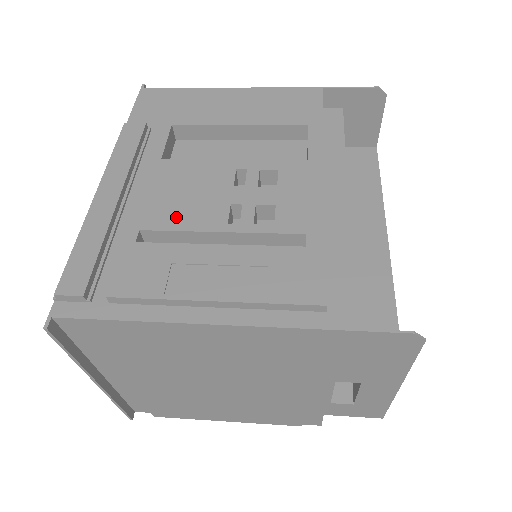
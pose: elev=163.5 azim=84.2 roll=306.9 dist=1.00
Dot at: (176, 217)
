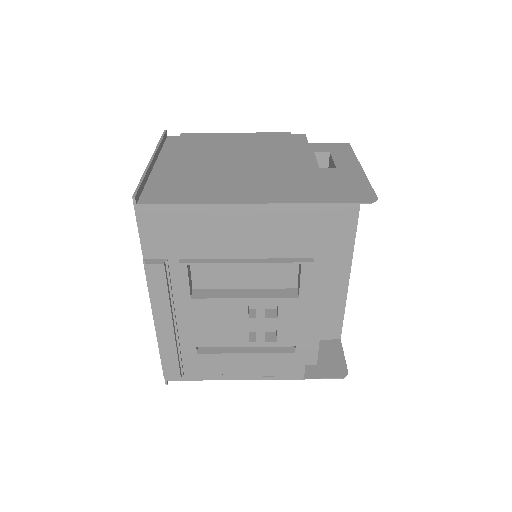
Dot at: (216, 340)
